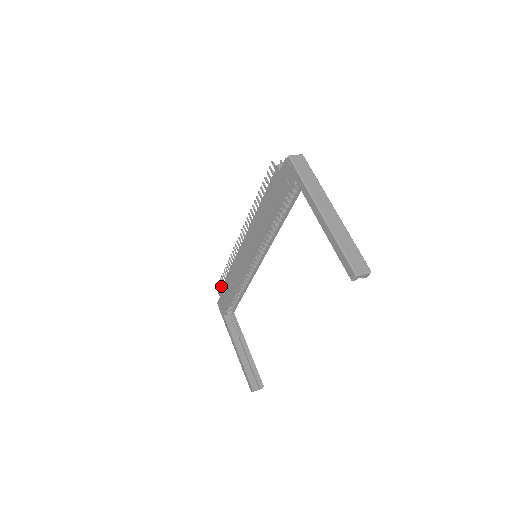
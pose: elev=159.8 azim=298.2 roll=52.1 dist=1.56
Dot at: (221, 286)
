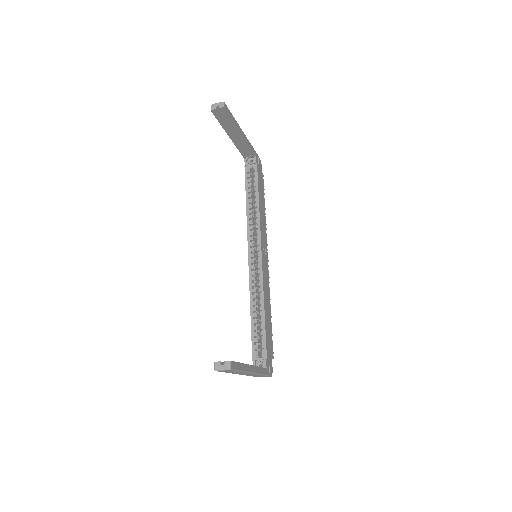
Dot at: occluded
